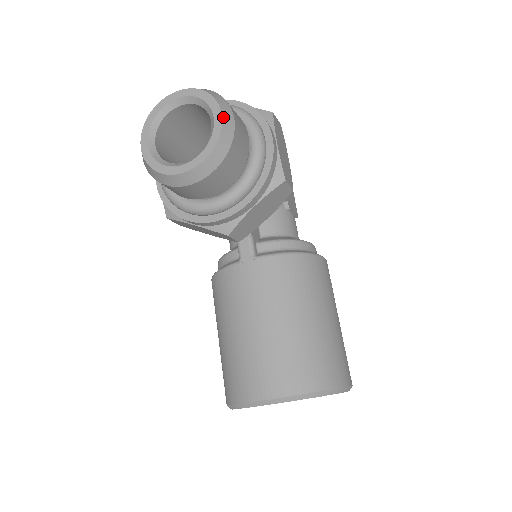
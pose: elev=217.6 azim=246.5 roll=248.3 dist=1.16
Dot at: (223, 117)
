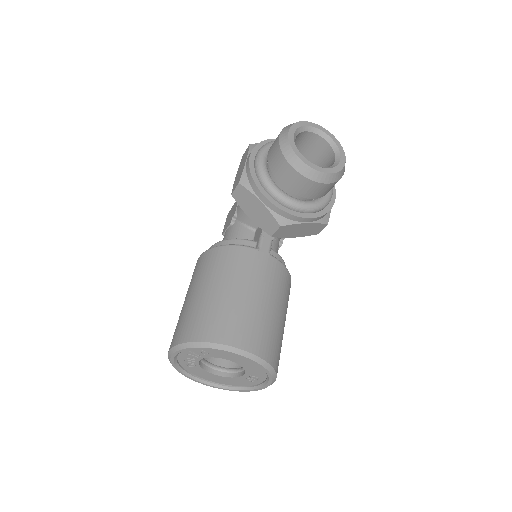
Dot at: occluded
